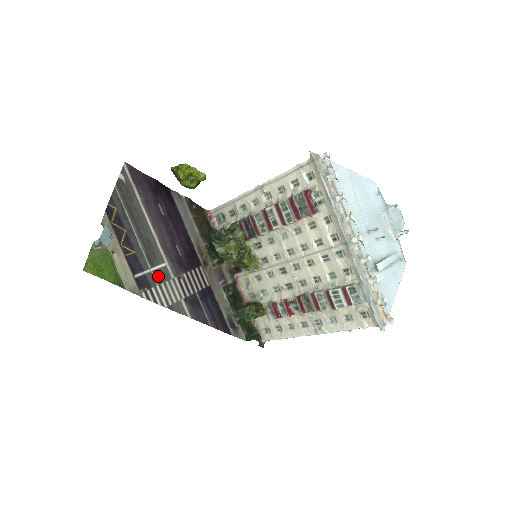
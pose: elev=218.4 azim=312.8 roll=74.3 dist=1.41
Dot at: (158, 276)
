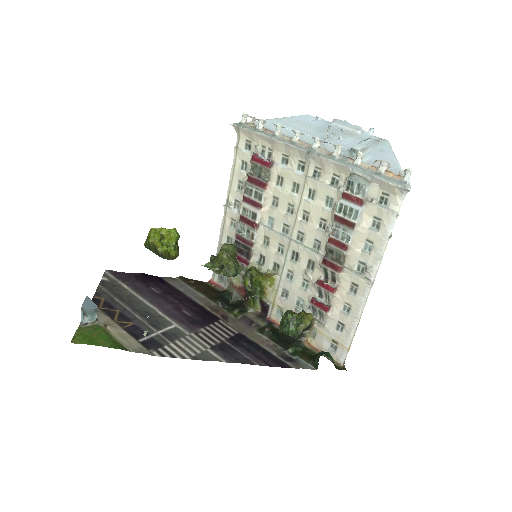
Dot at: (169, 336)
